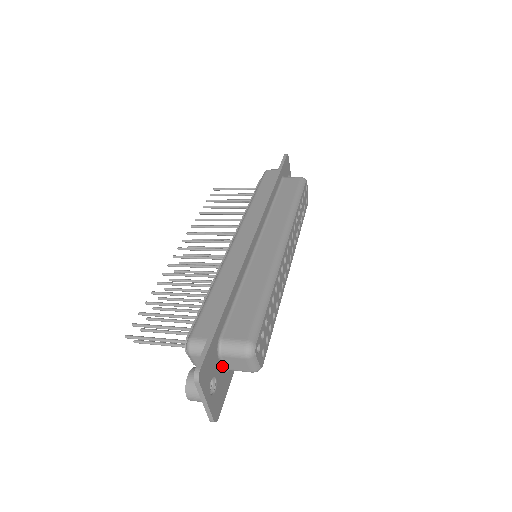
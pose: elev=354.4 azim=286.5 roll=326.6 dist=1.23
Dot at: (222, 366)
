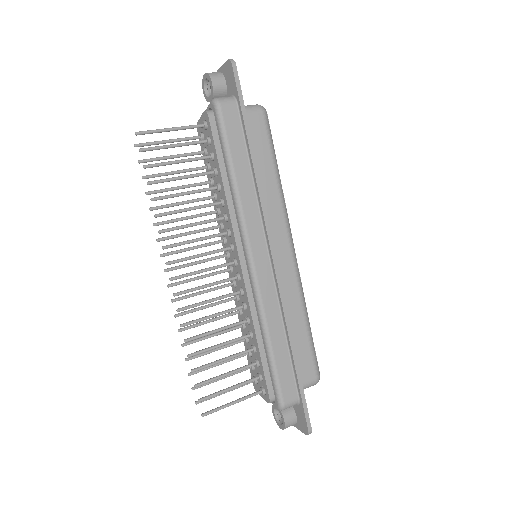
Dot at: occluded
